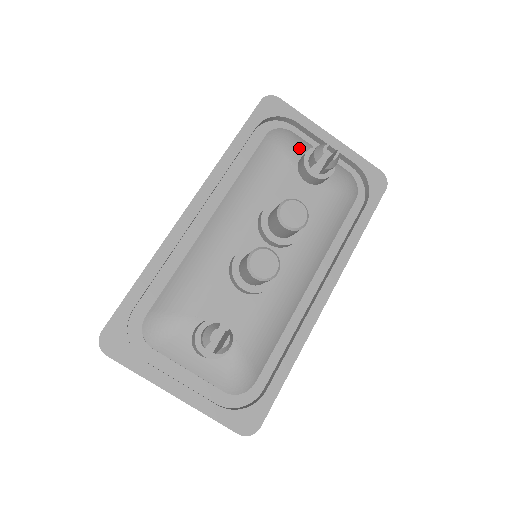
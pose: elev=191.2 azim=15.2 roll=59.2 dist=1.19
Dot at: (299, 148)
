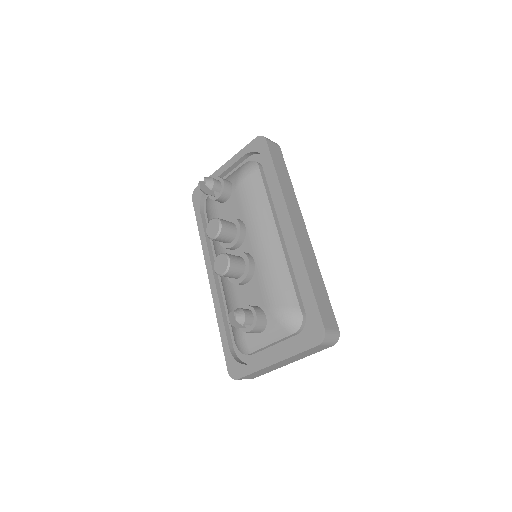
Dot at: occluded
